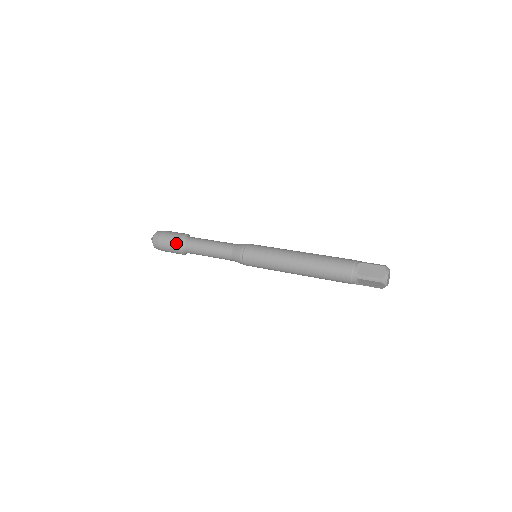
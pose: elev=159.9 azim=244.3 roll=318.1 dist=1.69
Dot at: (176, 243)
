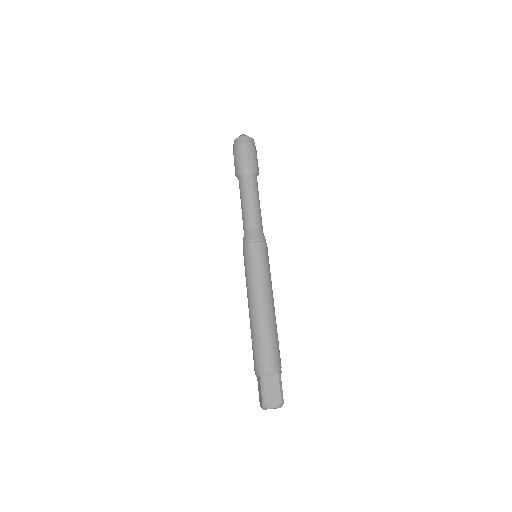
Dot at: (243, 164)
